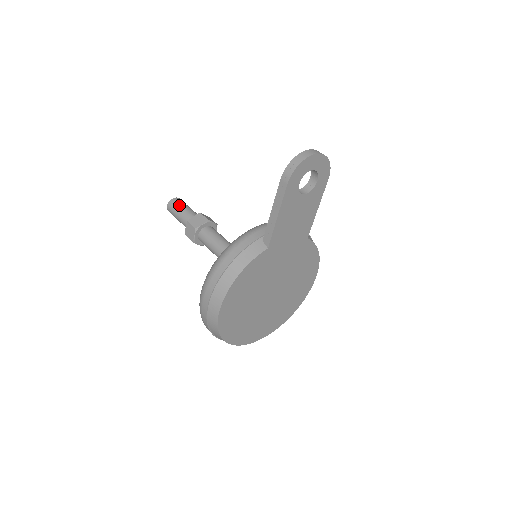
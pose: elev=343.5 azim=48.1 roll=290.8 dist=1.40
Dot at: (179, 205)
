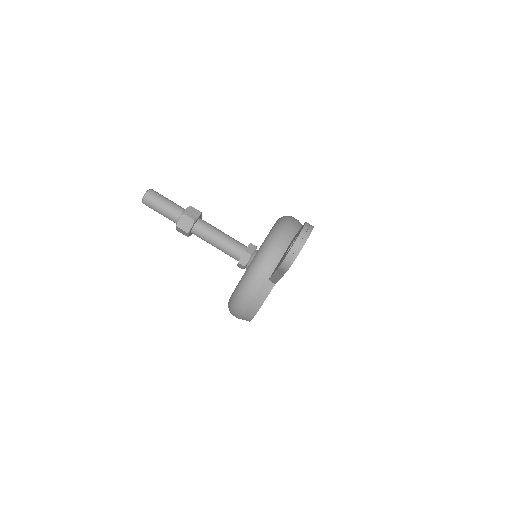
Dot at: (156, 204)
